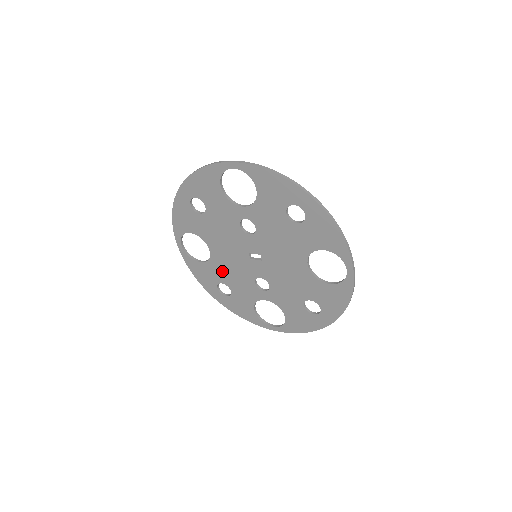
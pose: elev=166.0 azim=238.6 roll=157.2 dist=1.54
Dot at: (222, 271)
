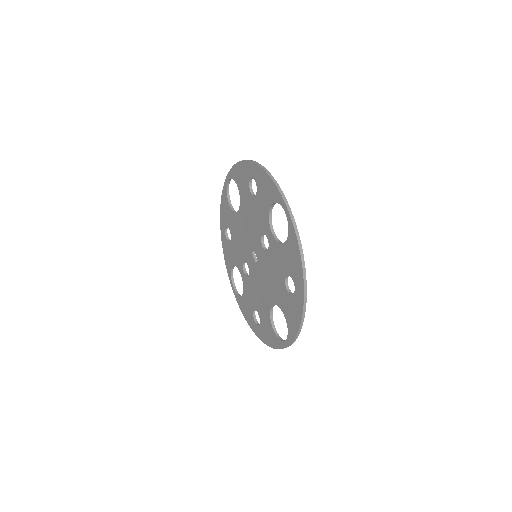
Dot at: (235, 228)
